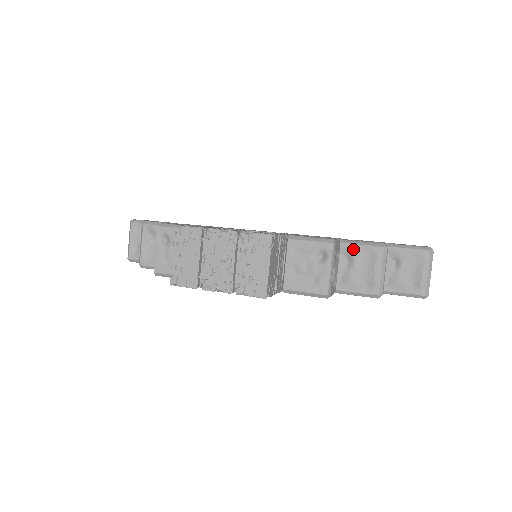
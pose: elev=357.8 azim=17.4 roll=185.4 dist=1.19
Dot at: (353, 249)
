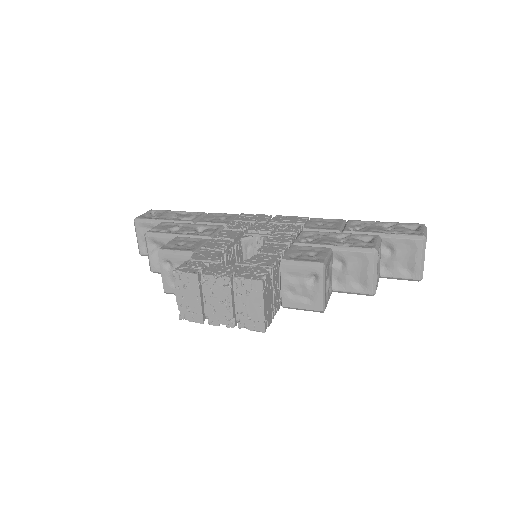
Dot at: (345, 255)
